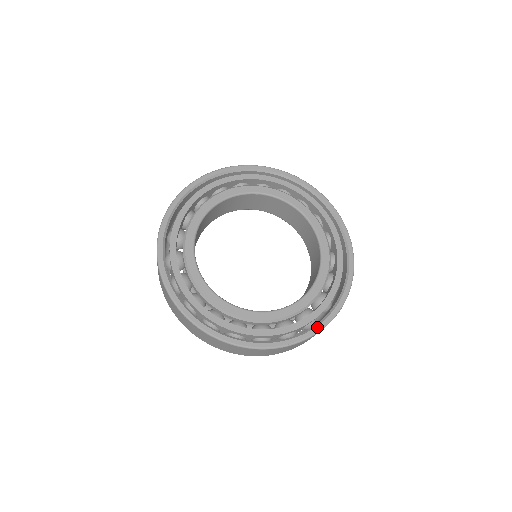
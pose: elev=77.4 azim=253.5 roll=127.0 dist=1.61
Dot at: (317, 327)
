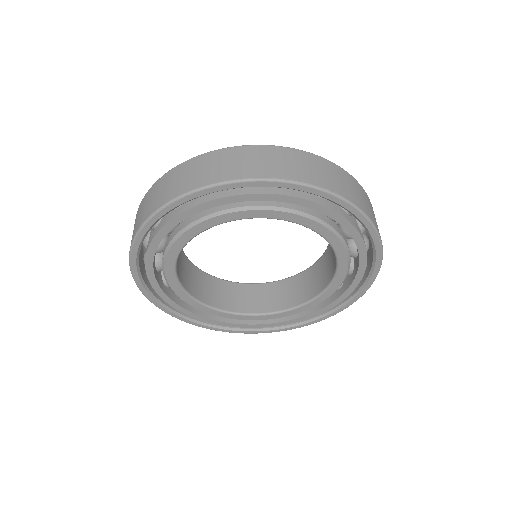
Dot at: (351, 301)
